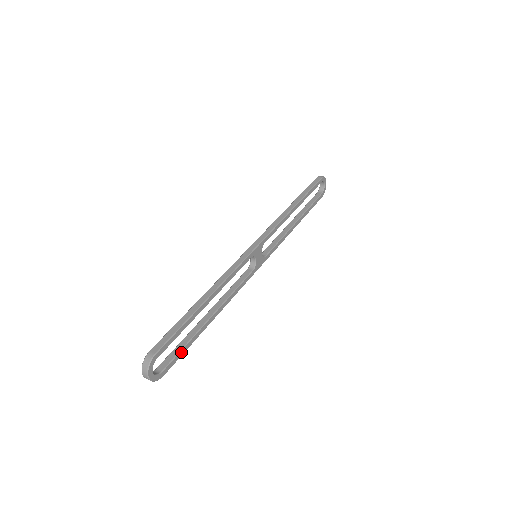
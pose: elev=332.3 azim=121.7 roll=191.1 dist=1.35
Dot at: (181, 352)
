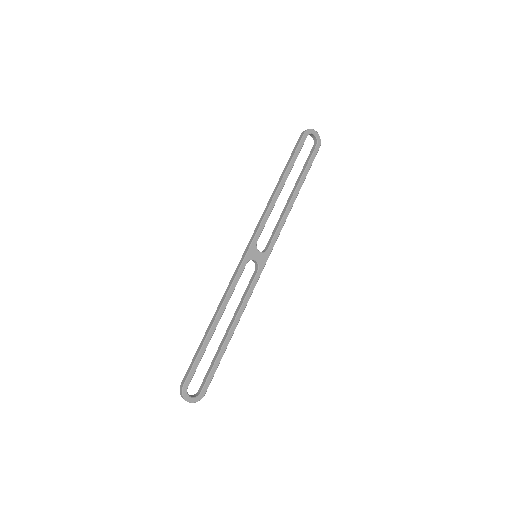
Dot at: (213, 371)
